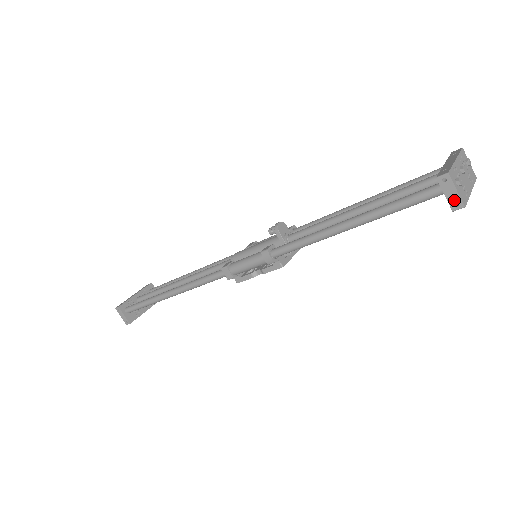
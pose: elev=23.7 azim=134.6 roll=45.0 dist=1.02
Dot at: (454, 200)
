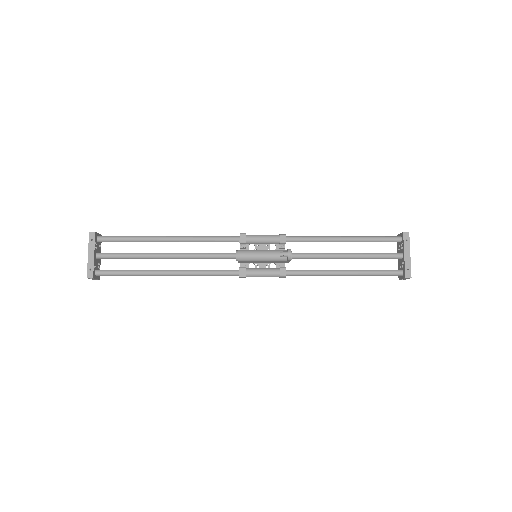
Dot at: (403, 279)
